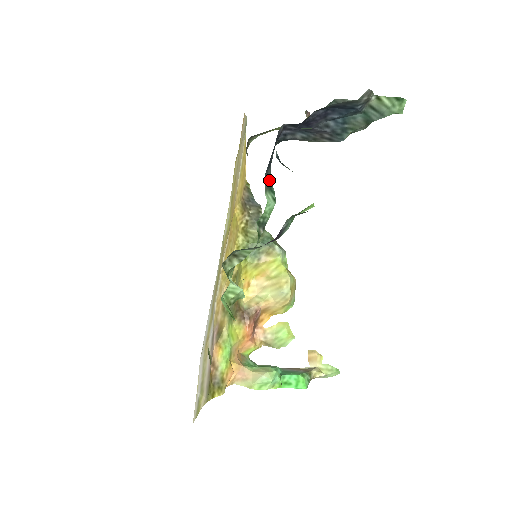
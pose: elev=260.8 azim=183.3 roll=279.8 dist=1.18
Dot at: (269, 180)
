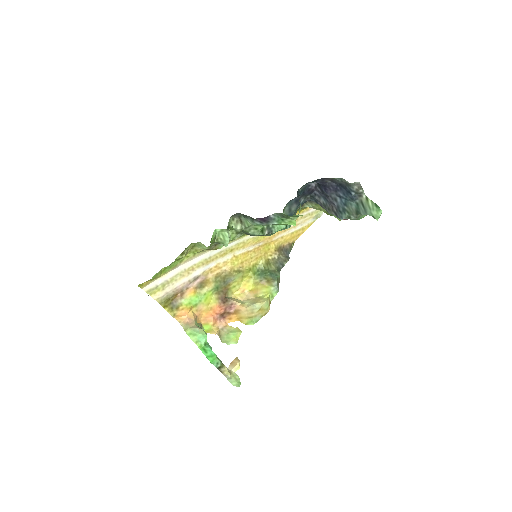
Dot at: (292, 212)
